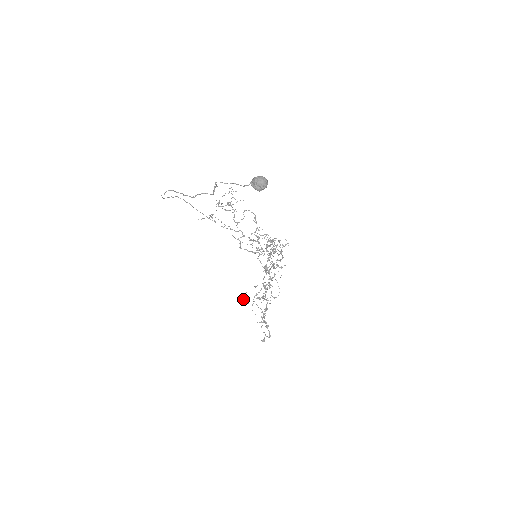
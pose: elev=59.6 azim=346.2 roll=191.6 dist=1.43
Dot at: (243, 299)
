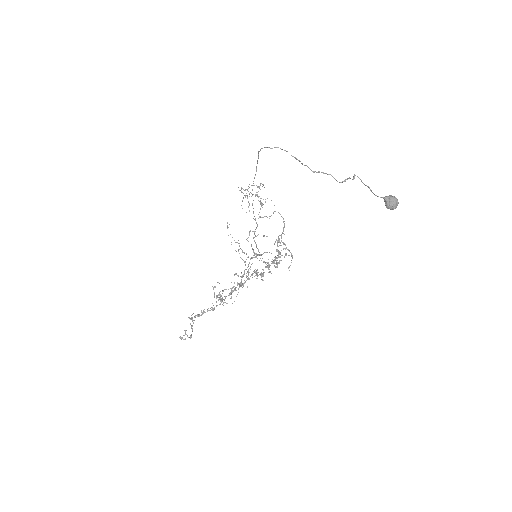
Dot at: (214, 287)
